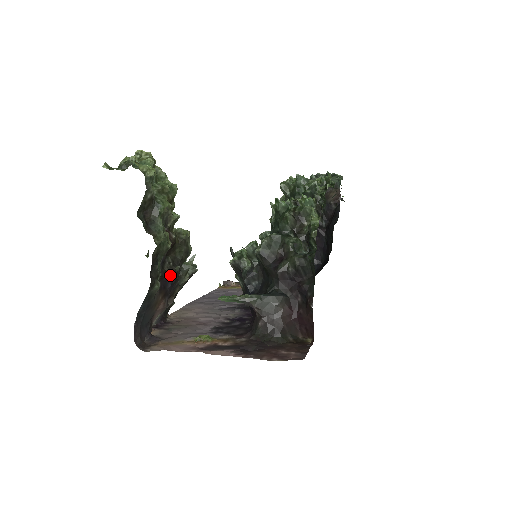
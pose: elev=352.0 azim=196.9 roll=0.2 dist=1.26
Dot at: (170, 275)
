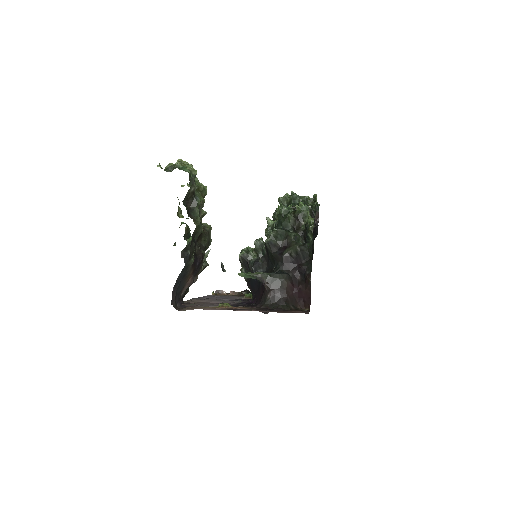
Dot at: (199, 256)
